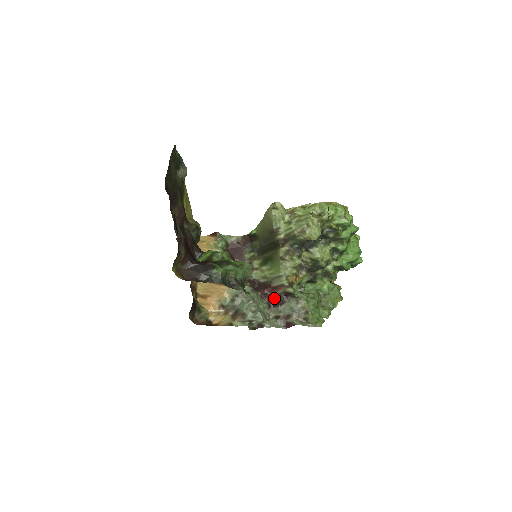
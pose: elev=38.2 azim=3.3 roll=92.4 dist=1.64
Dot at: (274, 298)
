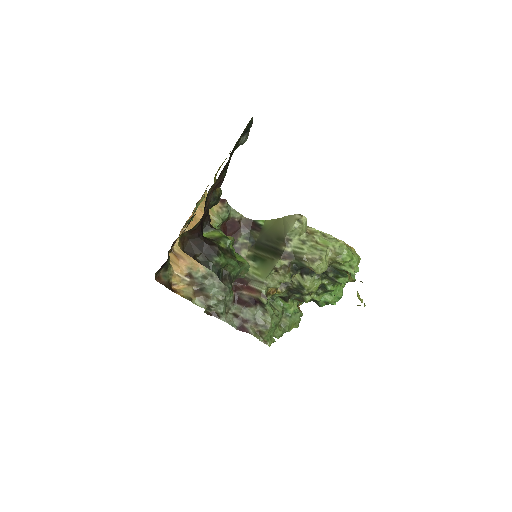
Dot at: (243, 296)
